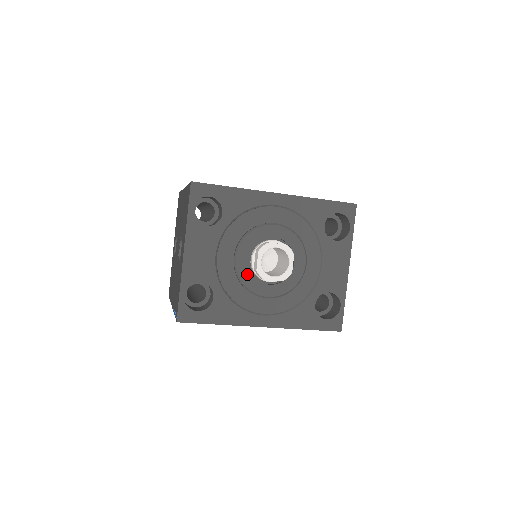
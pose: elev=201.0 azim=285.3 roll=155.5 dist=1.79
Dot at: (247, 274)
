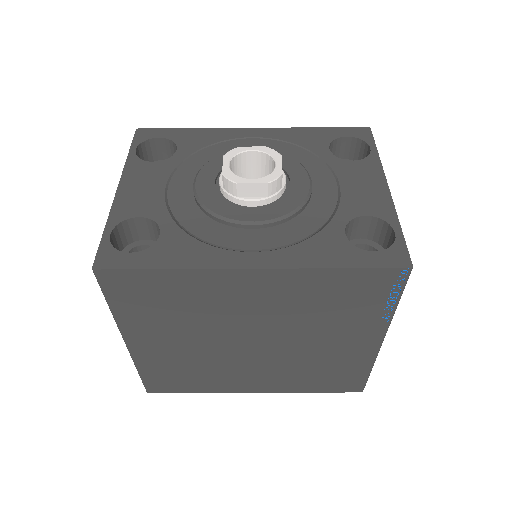
Dot at: (214, 198)
